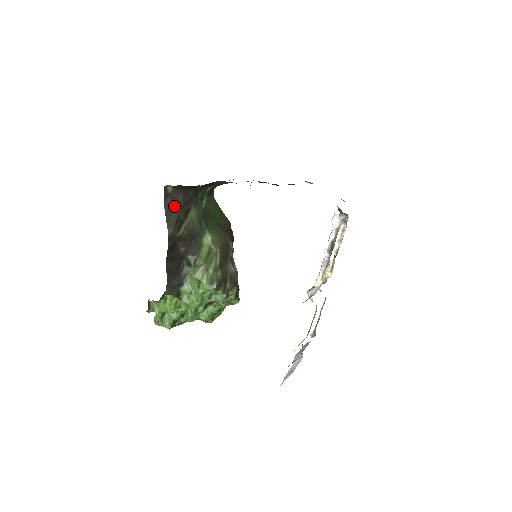
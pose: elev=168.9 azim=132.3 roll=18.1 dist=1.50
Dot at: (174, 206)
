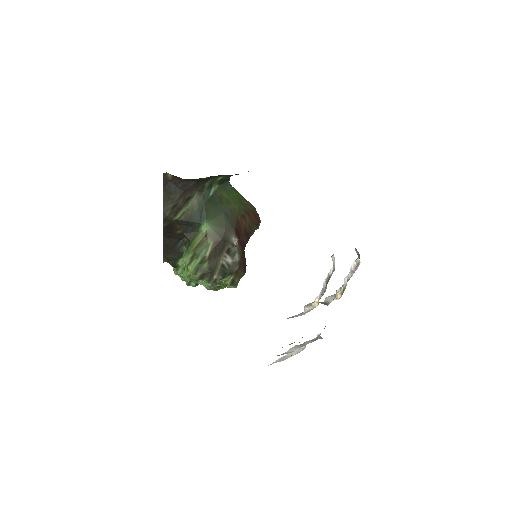
Dot at: (173, 192)
